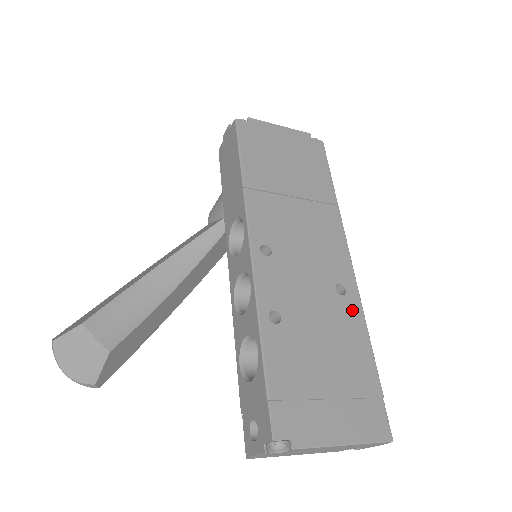
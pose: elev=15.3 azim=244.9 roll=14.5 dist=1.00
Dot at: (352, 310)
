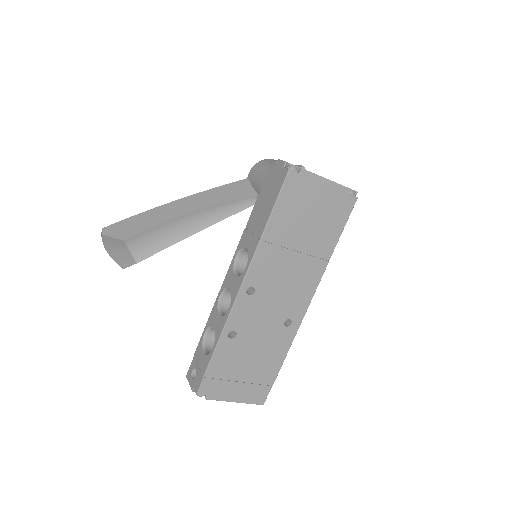
Dot at: (287, 337)
